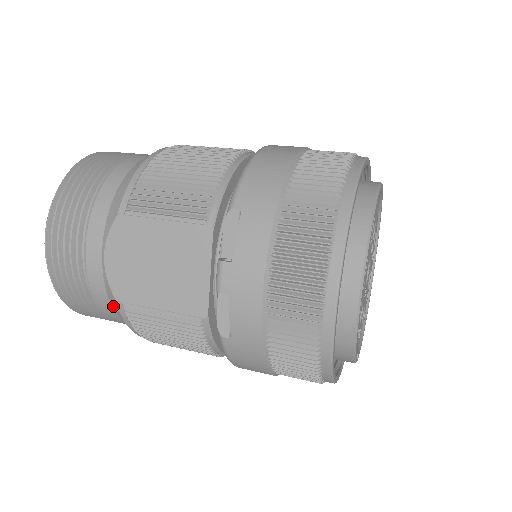
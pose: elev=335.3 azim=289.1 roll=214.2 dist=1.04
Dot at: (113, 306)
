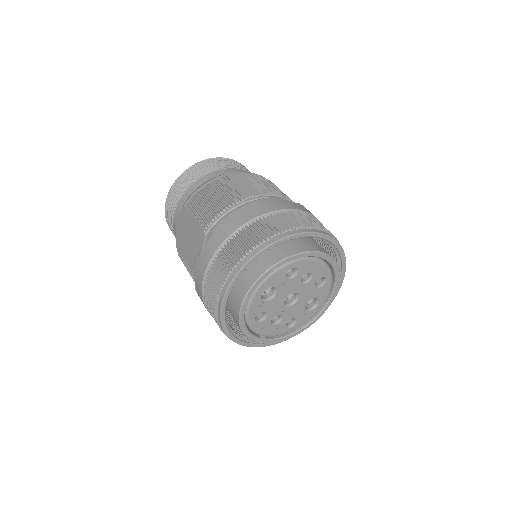
Dot at: occluded
